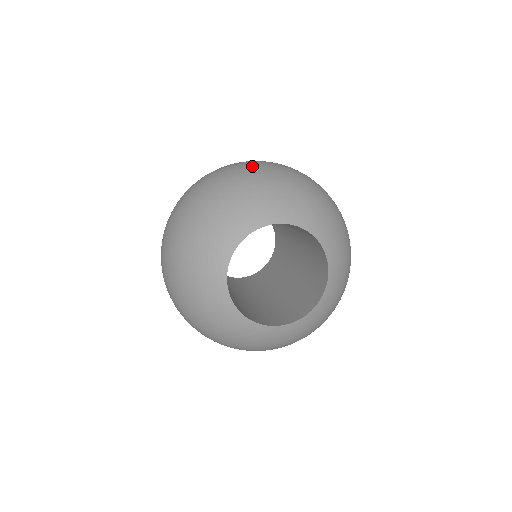
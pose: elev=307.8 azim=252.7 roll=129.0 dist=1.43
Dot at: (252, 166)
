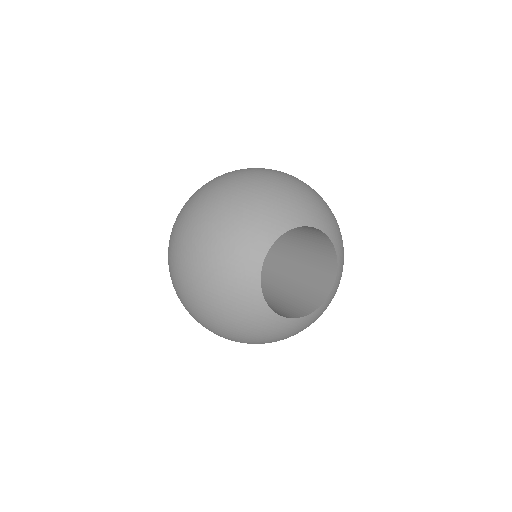
Dot at: (198, 226)
